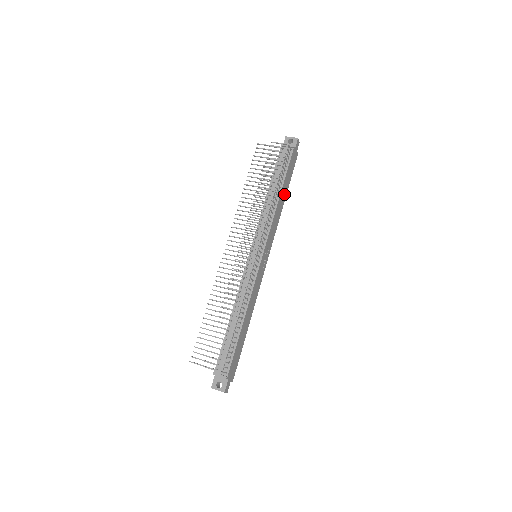
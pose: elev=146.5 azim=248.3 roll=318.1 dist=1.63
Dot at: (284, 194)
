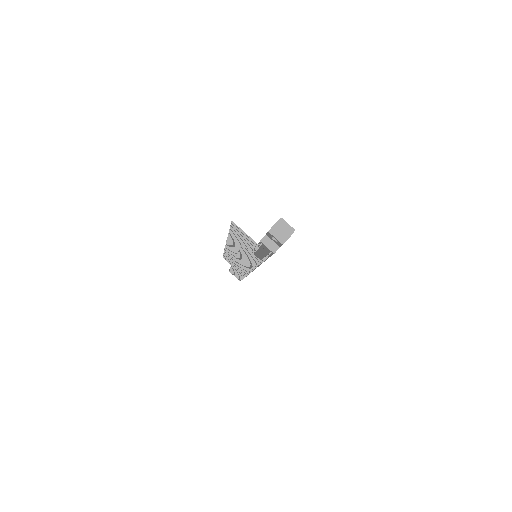
Dot at: occluded
